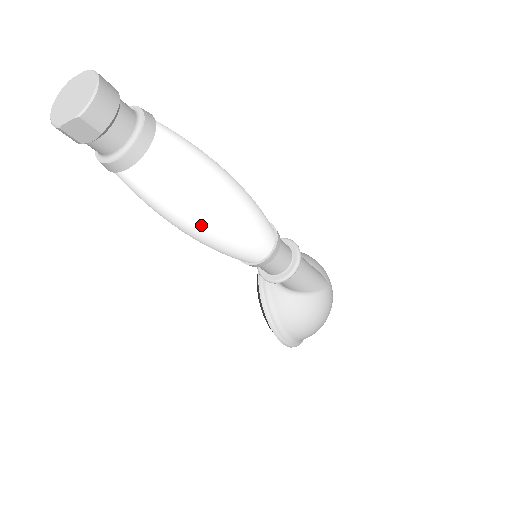
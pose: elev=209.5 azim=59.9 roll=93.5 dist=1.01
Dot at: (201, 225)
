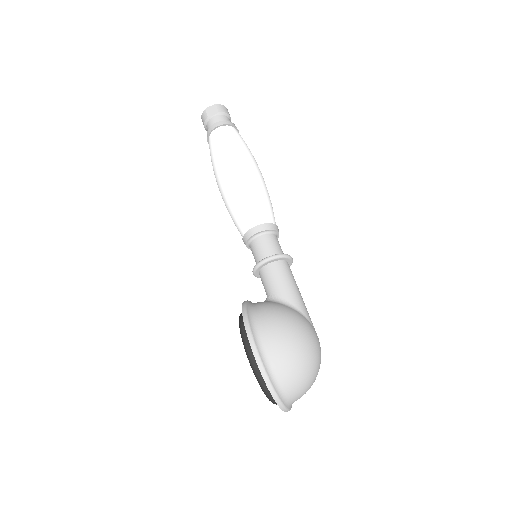
Dot at: (235, 163)
